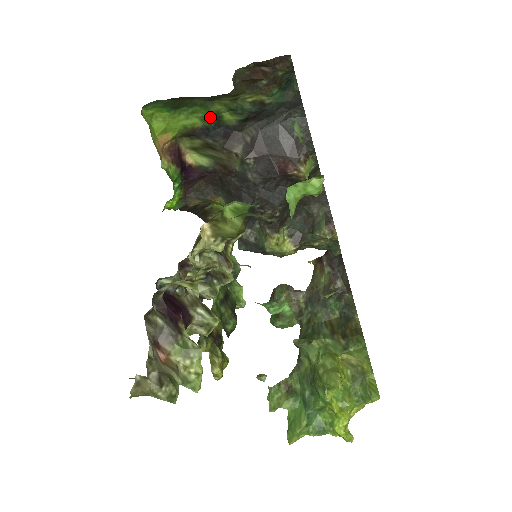
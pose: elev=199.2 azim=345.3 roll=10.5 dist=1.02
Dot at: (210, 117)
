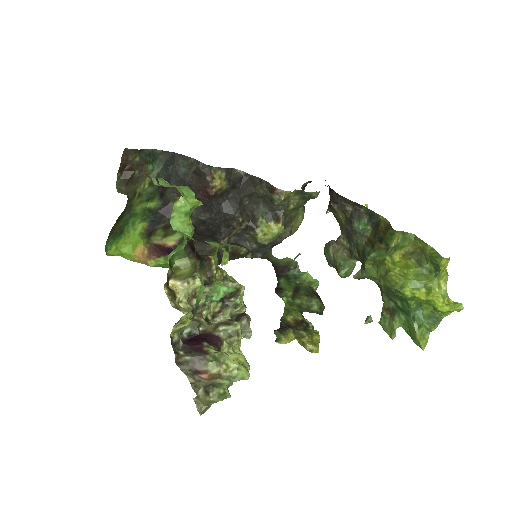
Dot at: (145, 215)
